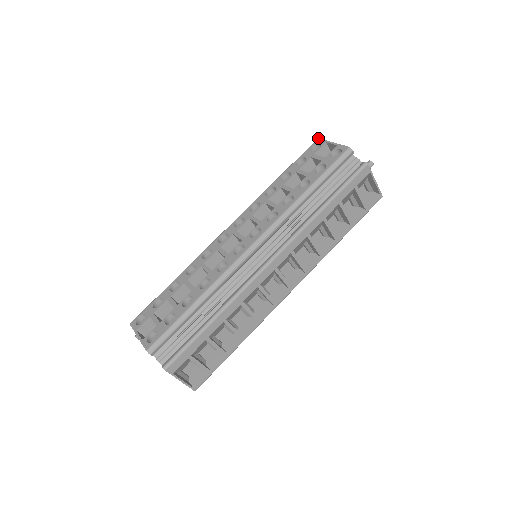
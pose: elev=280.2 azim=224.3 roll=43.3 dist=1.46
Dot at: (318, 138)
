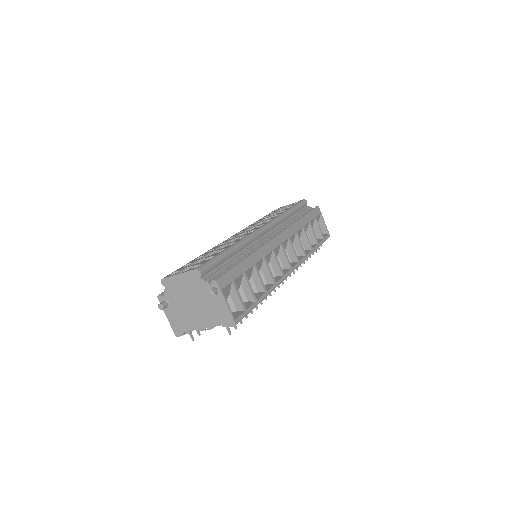
Dot at: occluded
